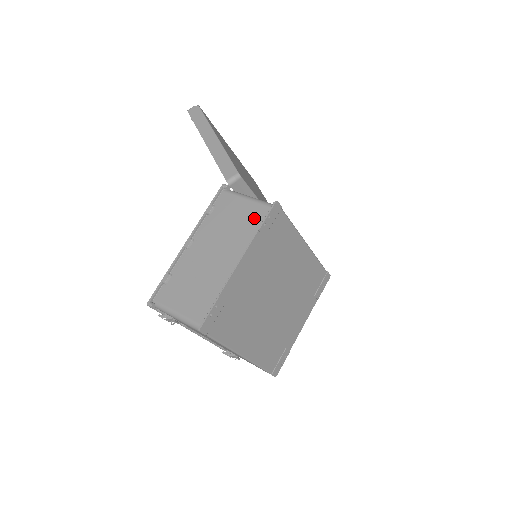
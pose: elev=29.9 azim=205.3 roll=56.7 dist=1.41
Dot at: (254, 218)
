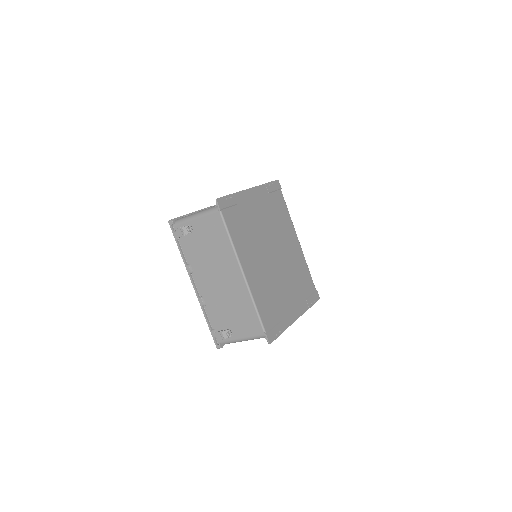
Dot at: occluded
